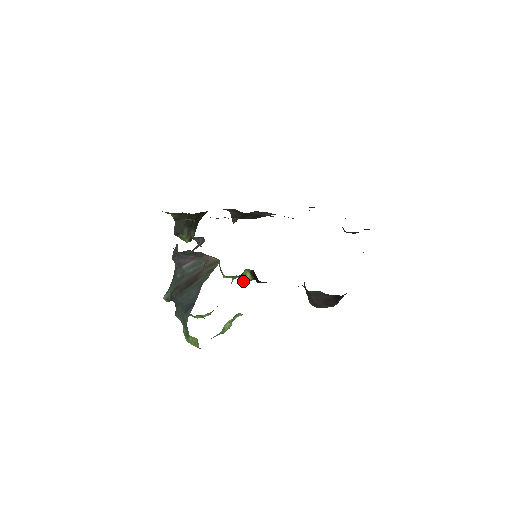
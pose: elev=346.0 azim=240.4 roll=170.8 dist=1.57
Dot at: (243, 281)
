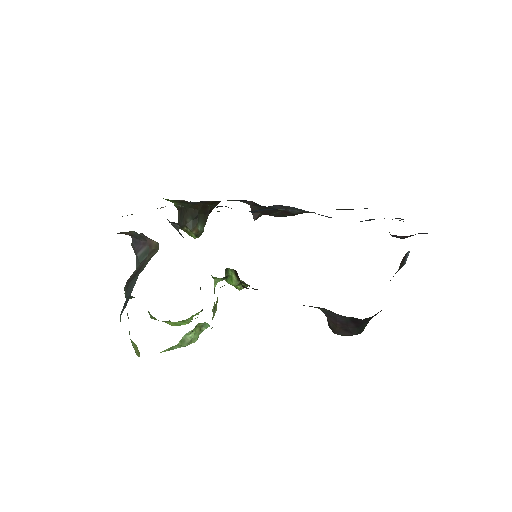
Dot at: (235, 286)
